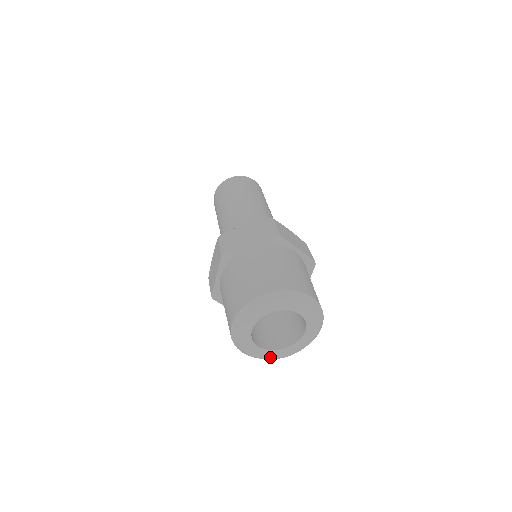
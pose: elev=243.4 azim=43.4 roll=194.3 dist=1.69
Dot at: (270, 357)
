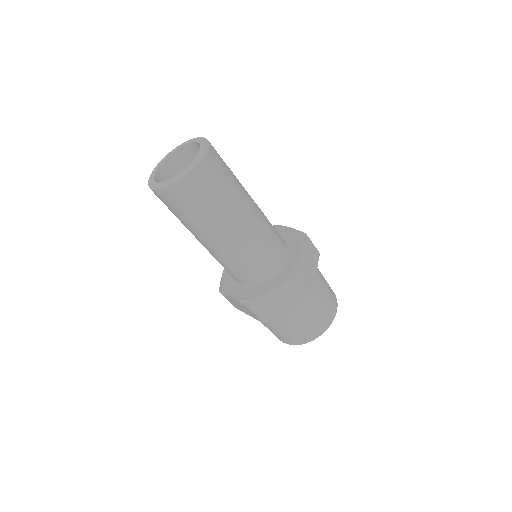
Dot at: occluded
